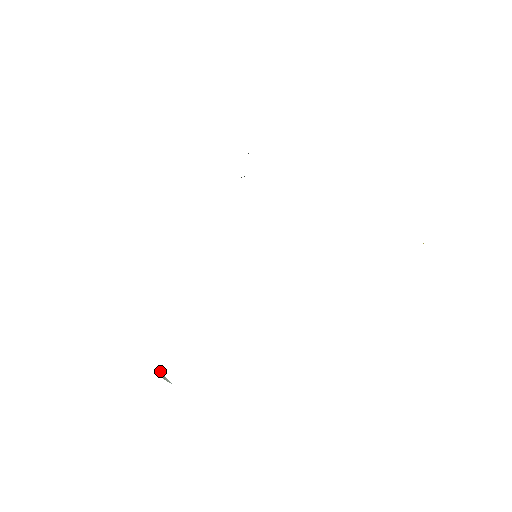
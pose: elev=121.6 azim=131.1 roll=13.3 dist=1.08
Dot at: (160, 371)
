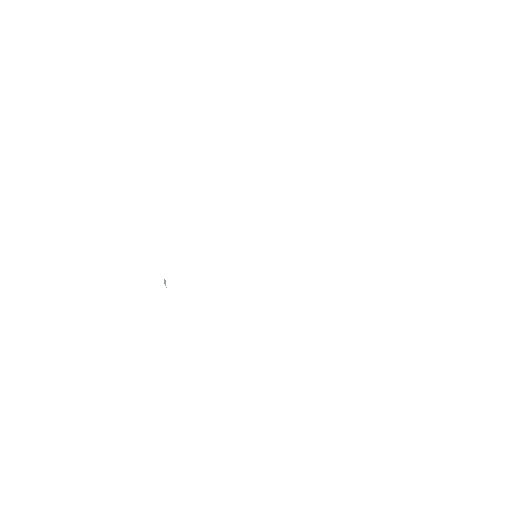
Dot at: occluded
